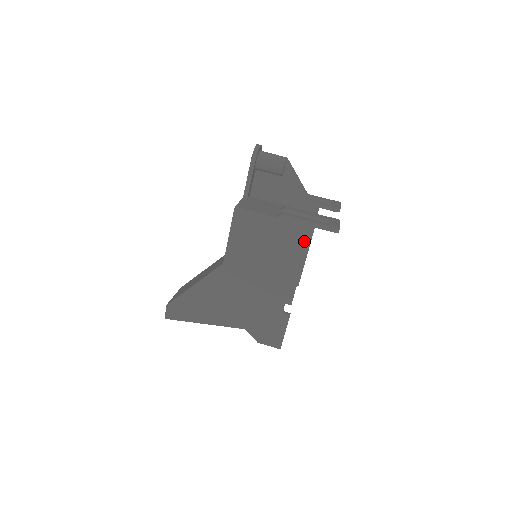
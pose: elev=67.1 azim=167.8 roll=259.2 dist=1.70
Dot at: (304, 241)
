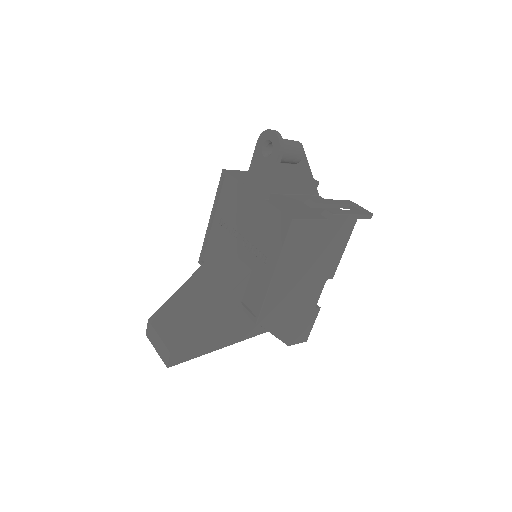
Dot at: (346, 235)
